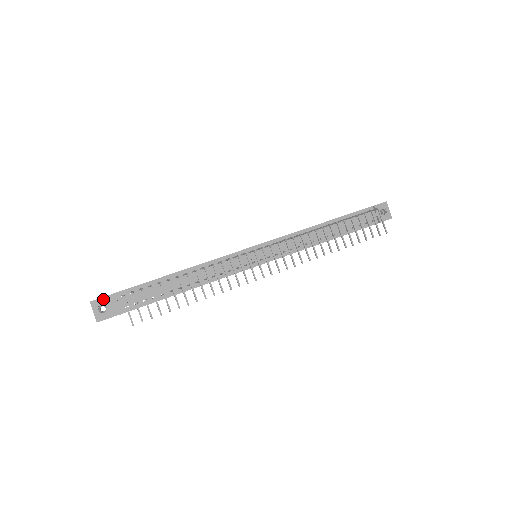
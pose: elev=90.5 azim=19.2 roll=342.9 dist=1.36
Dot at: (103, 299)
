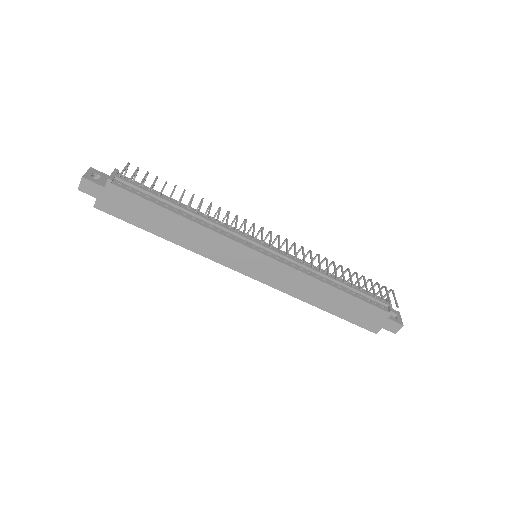
Dot at: (103, 174)
